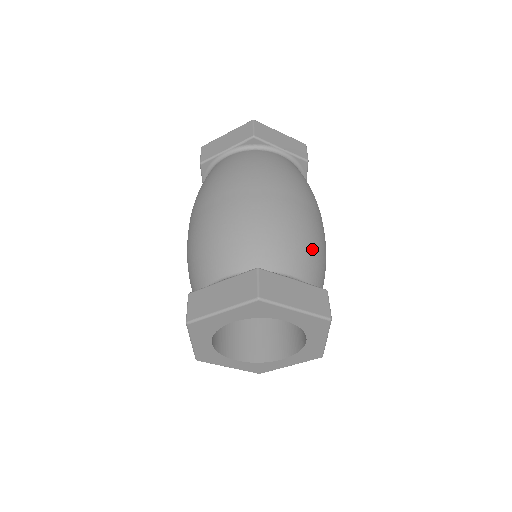
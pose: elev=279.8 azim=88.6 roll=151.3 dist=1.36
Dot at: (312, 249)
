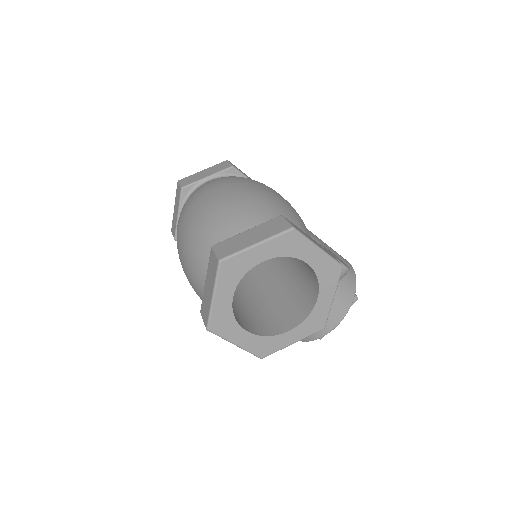
Dot at: (255, 204)
